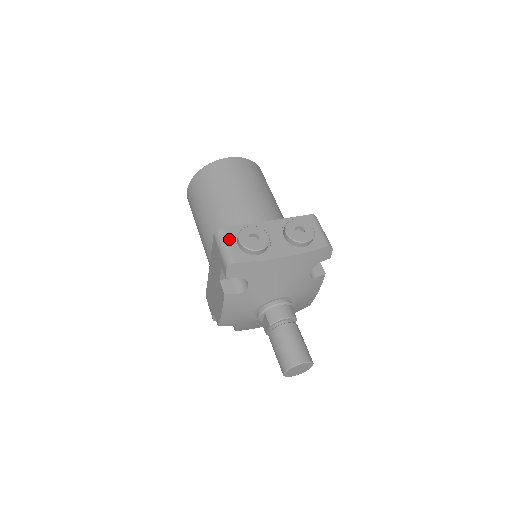
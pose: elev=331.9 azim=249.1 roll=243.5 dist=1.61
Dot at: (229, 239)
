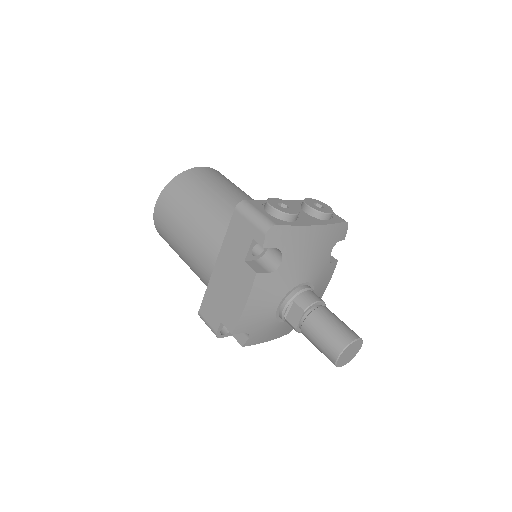
Dot at: (257, 208)
